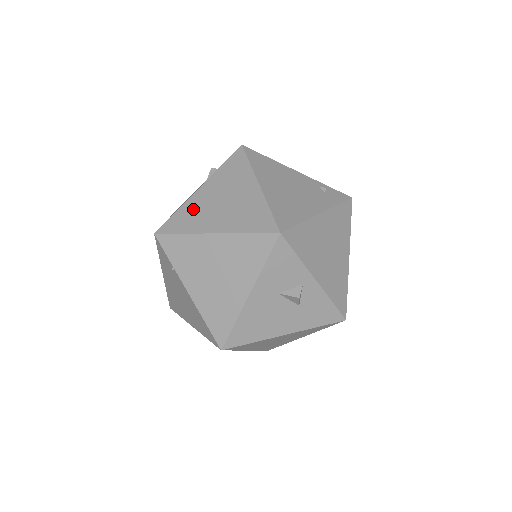
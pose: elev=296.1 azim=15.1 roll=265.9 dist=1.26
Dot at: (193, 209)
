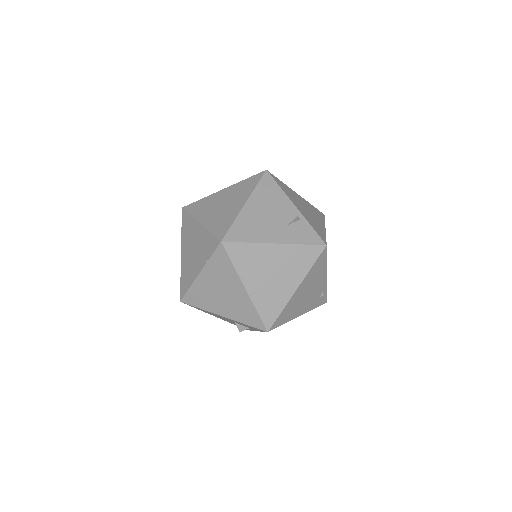
Dot at: (256, 256)
